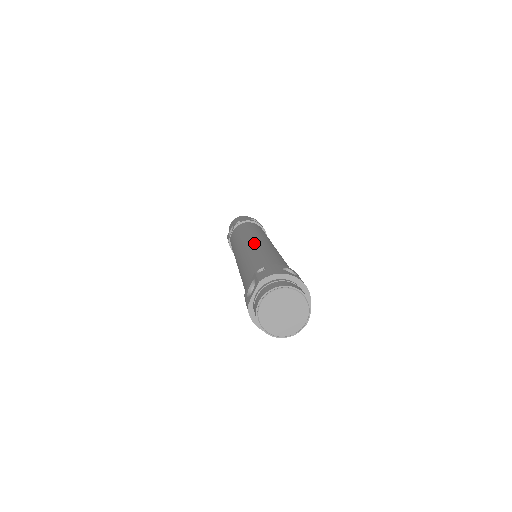
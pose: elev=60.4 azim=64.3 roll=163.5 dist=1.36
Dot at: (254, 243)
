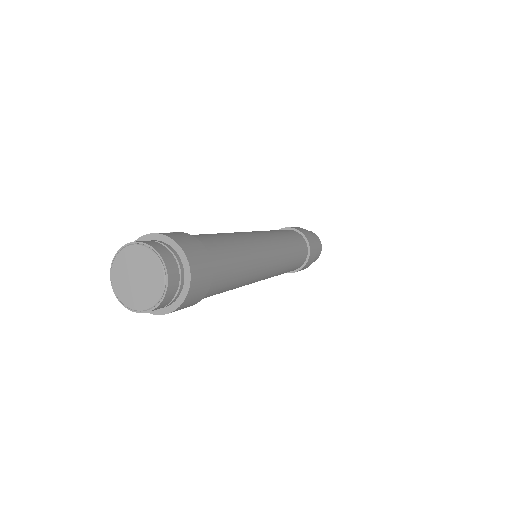
Dot at: occluded
